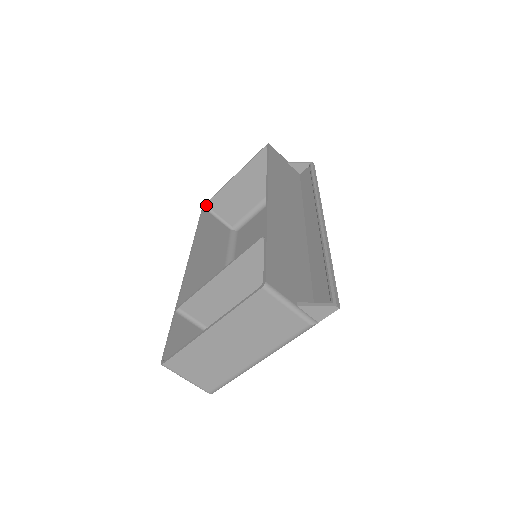
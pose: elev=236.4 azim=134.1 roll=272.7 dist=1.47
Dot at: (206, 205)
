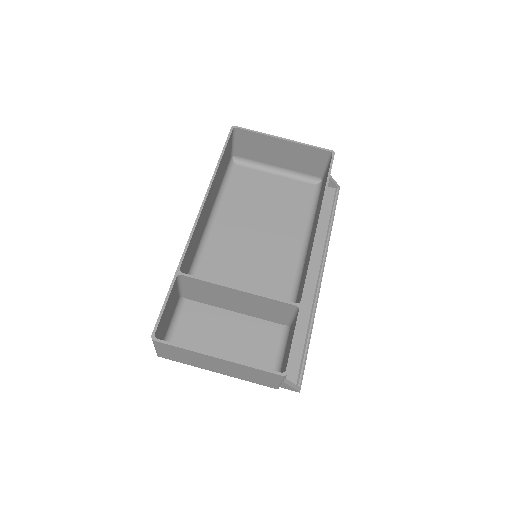
Dot at: (237, 128)
